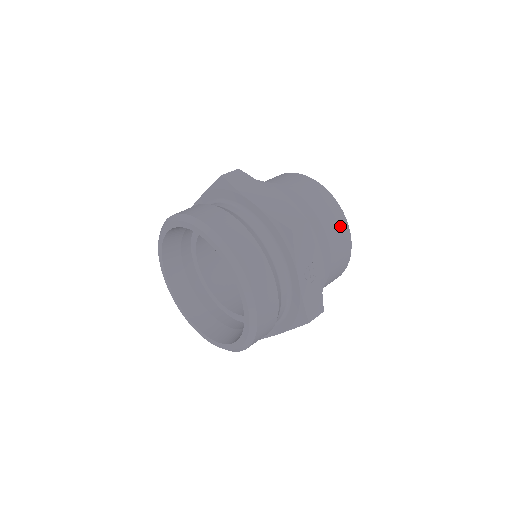
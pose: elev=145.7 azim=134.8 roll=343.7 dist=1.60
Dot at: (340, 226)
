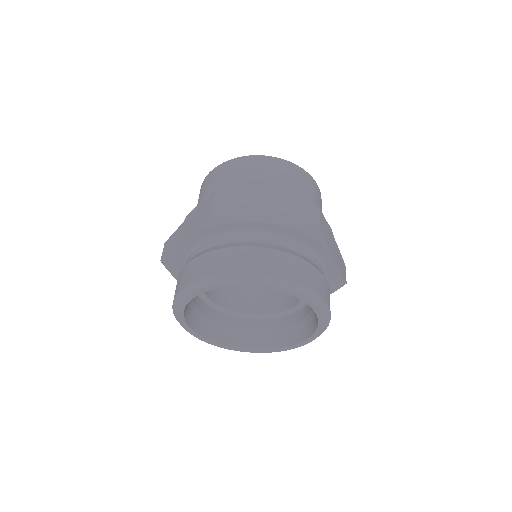
Dot at: (312, 186)
